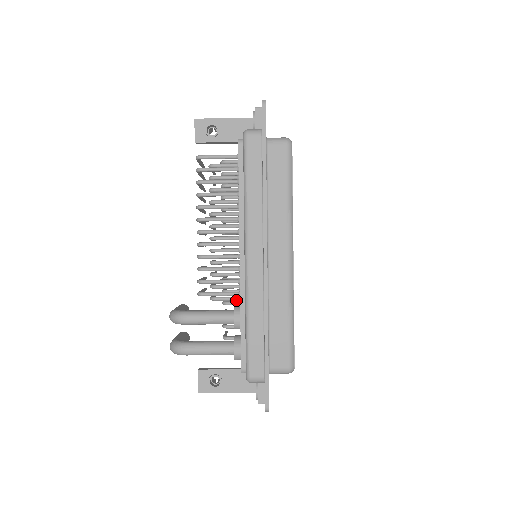
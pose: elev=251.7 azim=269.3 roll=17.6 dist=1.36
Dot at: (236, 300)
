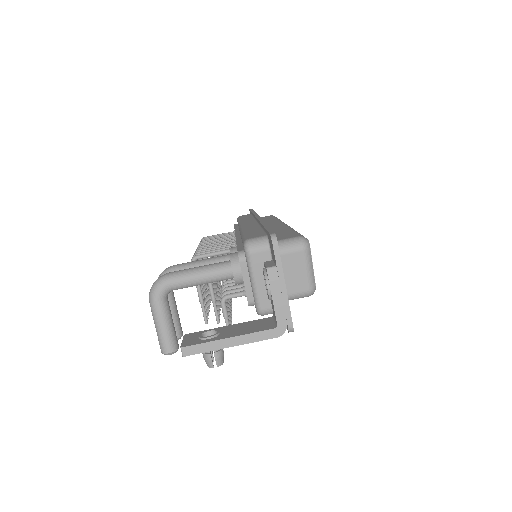
Dot at: occluded
